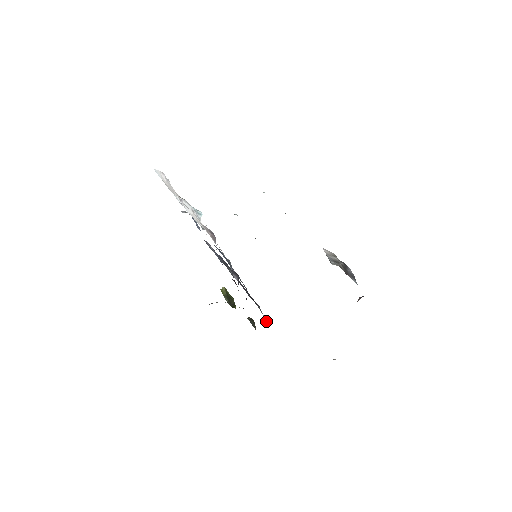
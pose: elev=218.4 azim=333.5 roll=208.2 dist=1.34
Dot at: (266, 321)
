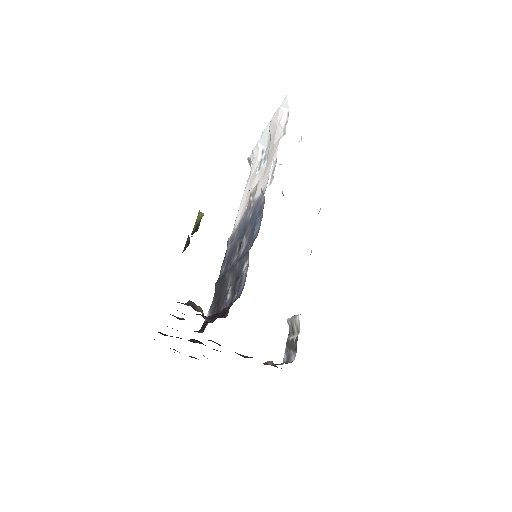
Dot at: (205, 325)
